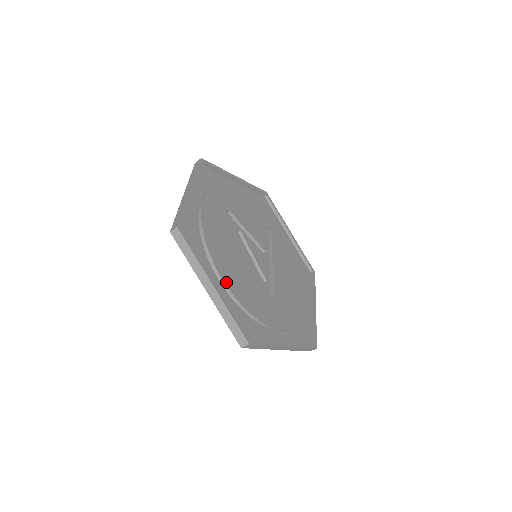
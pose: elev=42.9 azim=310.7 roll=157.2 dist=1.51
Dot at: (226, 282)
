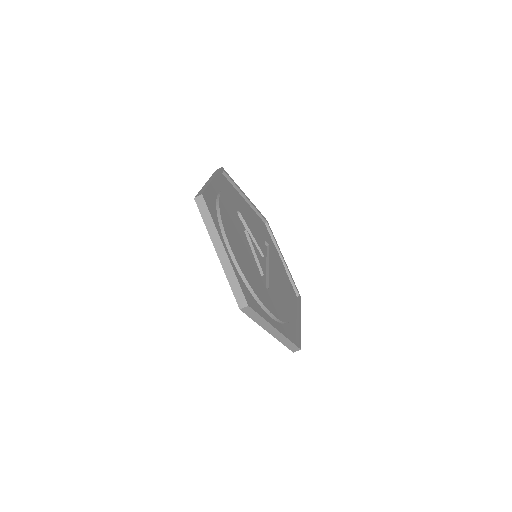
Dot at: (234, 253)
